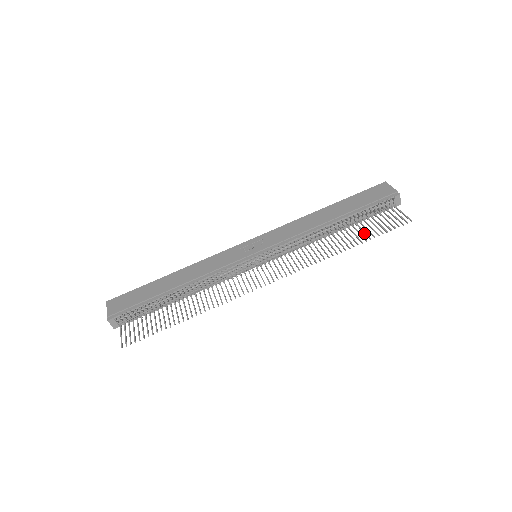
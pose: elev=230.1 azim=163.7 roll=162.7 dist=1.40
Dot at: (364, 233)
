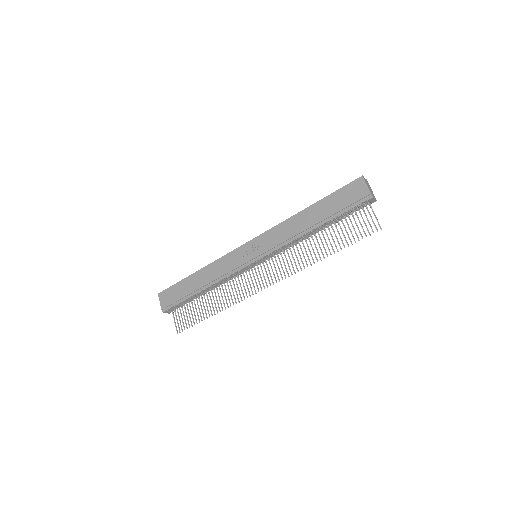
Dot at: occluded
